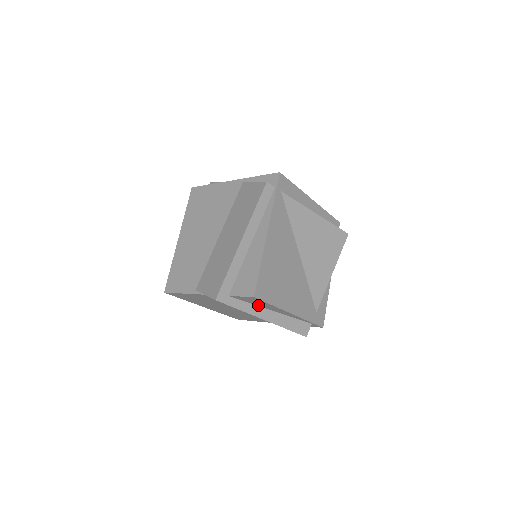
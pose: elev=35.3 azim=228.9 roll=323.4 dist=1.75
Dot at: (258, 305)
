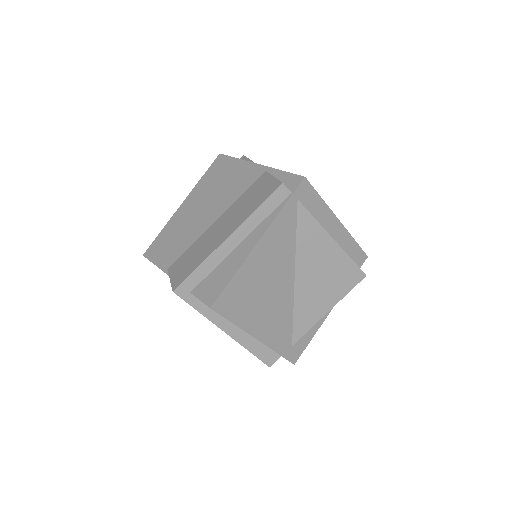
Dot at: occluded
